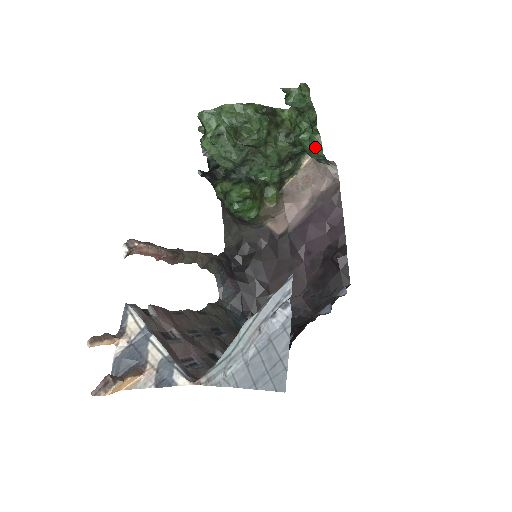
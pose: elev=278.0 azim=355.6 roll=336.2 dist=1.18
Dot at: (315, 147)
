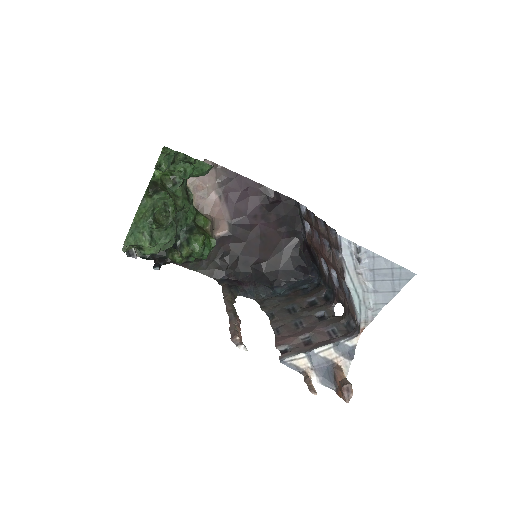
Dot at: (203, 169)
